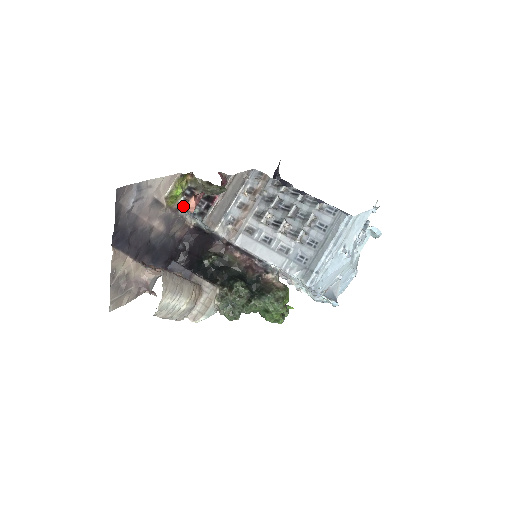
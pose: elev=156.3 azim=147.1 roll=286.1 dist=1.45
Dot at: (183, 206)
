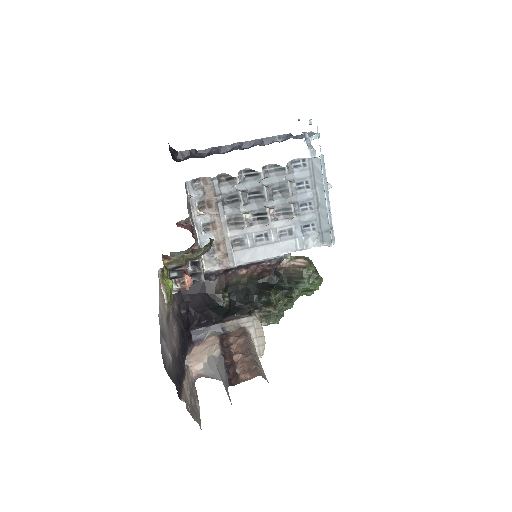
Dot at: occluded
